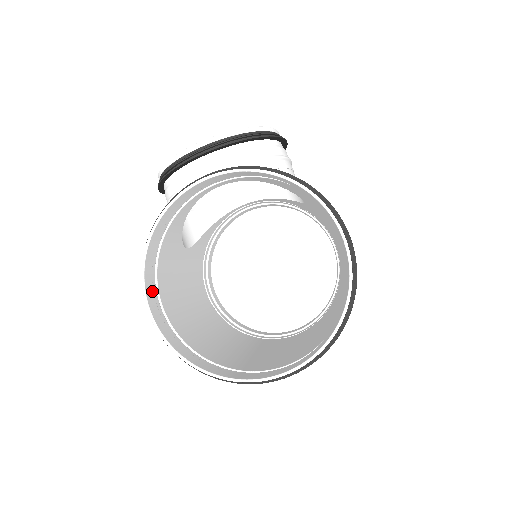
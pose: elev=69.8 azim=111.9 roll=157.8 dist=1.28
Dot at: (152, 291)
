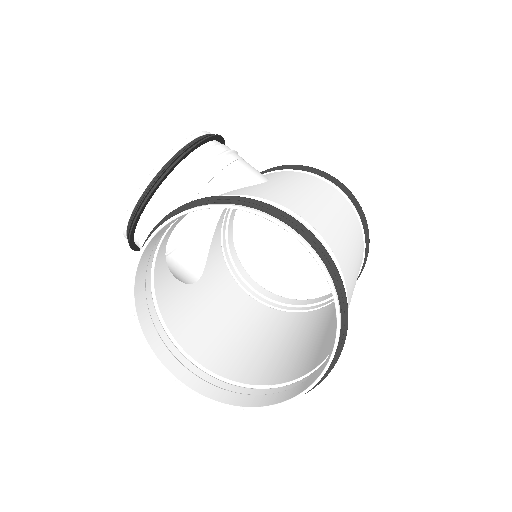
Dot at: (173, 358)
